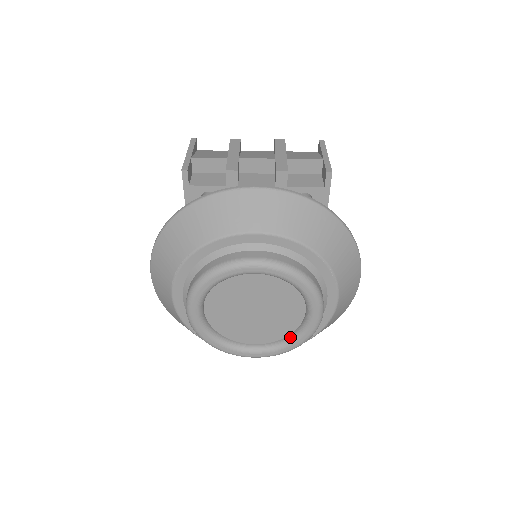
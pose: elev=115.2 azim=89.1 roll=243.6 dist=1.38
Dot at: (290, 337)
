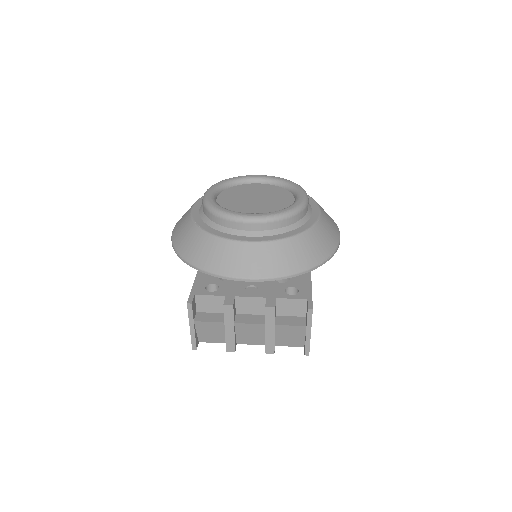
Dot at: occluded
